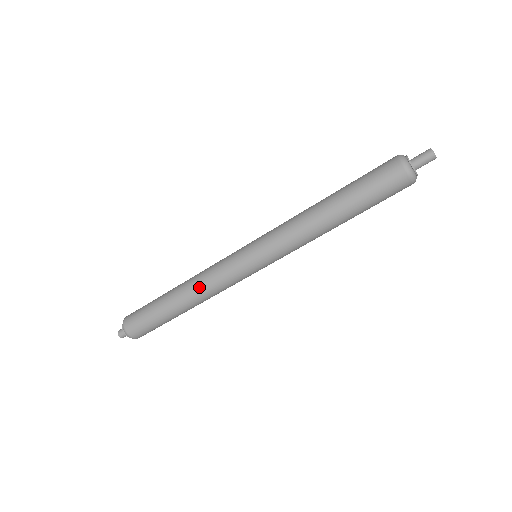
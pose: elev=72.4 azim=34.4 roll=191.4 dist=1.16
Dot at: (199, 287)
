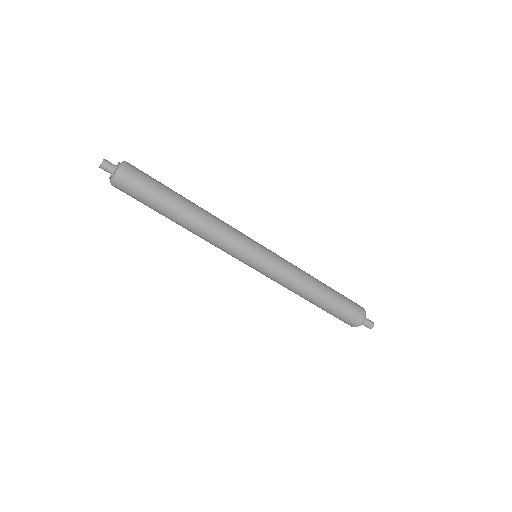
Dot at: (216, 218)
